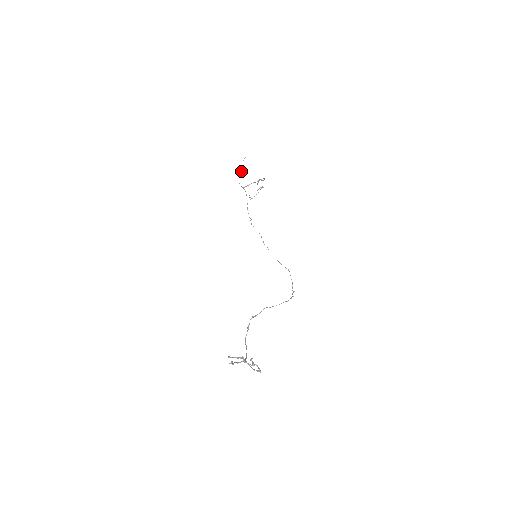
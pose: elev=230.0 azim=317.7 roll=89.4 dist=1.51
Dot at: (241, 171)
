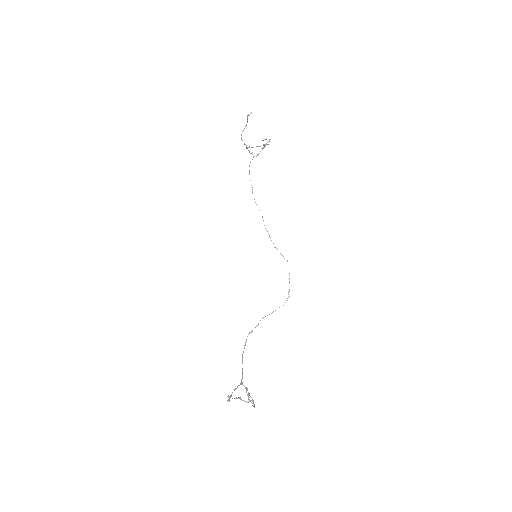
Dot at: occluded
